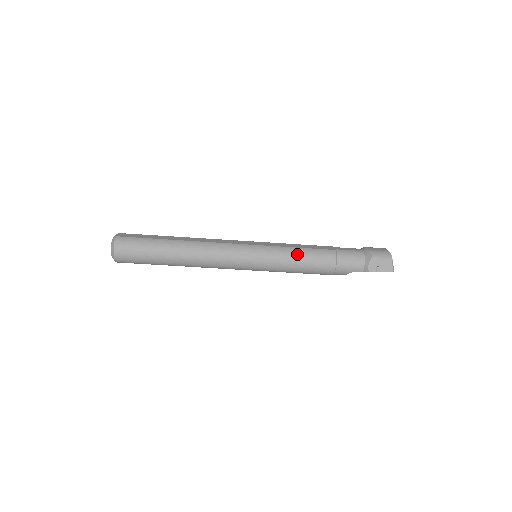
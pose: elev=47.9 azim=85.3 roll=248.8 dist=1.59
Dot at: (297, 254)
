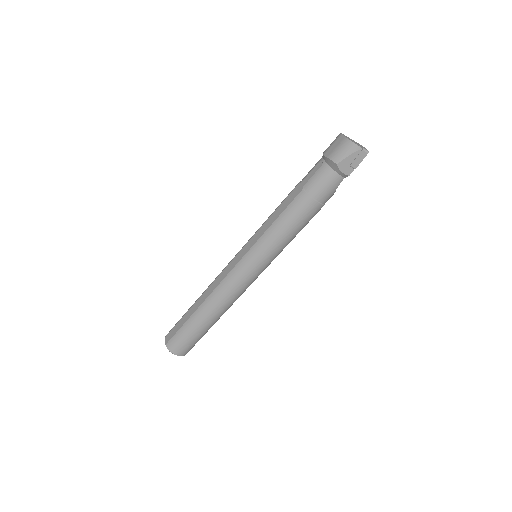
Dot at: (279, 229)
